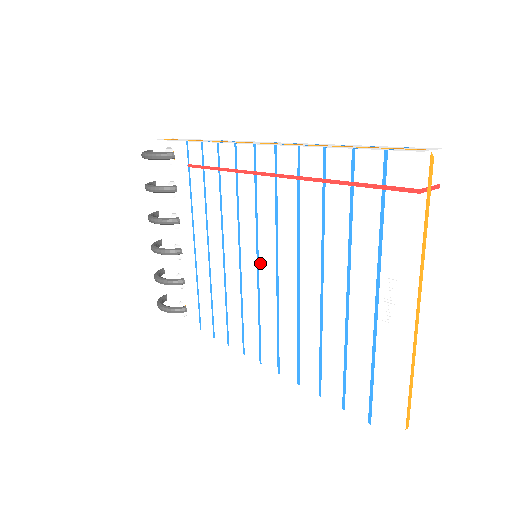
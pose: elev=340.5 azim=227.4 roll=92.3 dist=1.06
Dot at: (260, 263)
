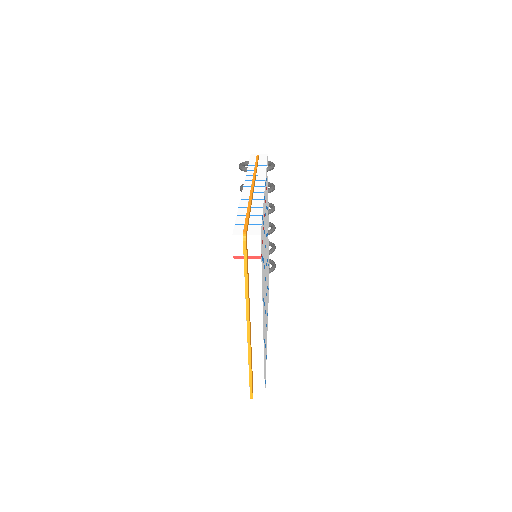
Dot at: occluded
